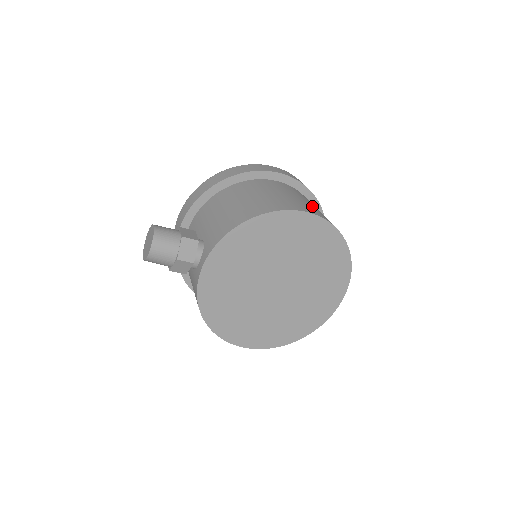
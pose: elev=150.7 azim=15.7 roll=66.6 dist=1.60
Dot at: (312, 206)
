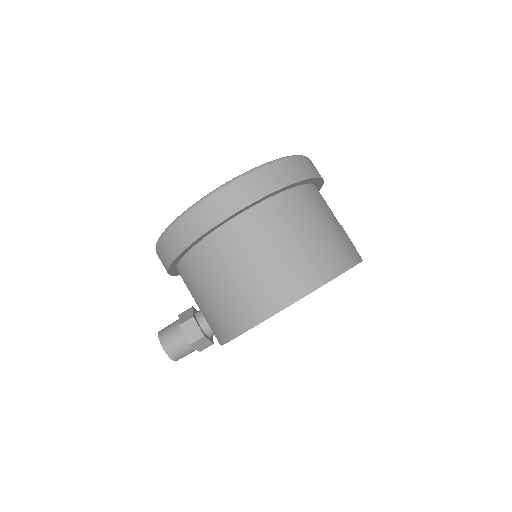
Dot at: (286, 261)
